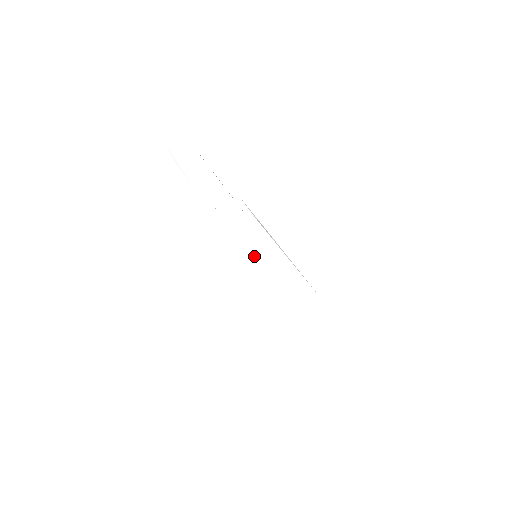
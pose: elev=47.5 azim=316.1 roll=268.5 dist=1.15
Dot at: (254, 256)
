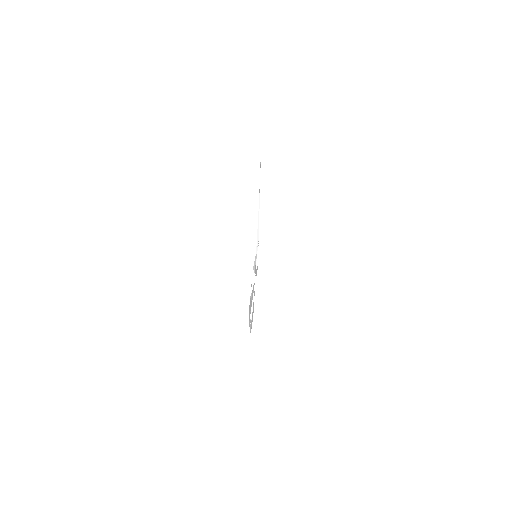
Dot at: occluded
